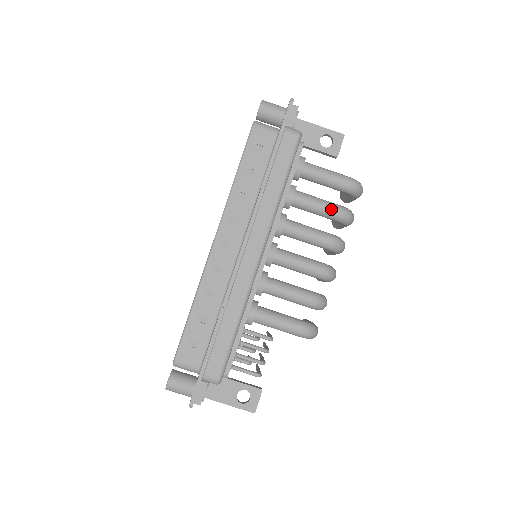
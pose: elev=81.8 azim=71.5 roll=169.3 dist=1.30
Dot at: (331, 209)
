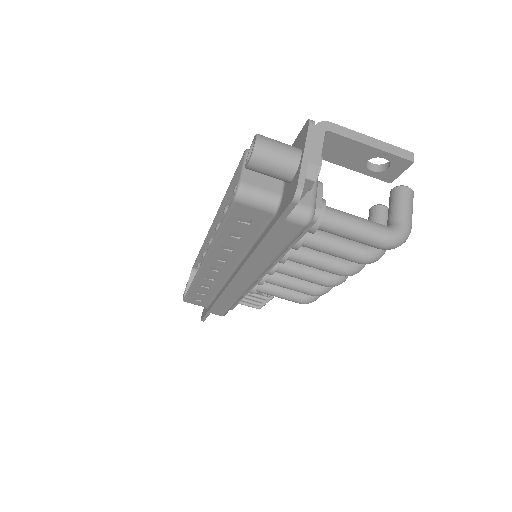
Dot at: (349, 259)
